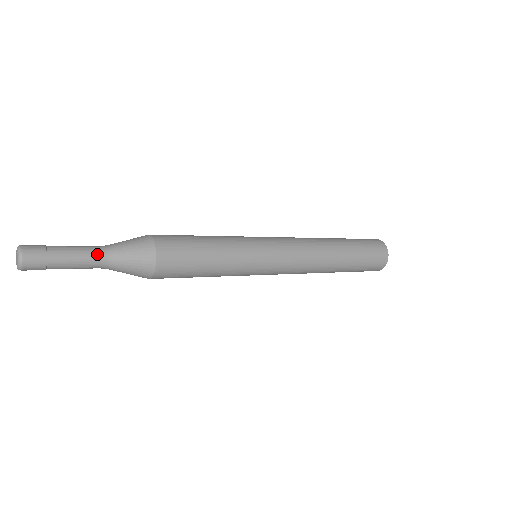
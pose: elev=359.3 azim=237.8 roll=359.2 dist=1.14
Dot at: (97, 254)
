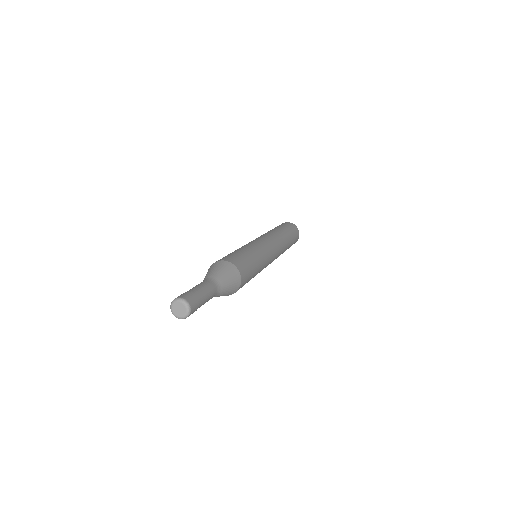
Dot at: (213, 285)
